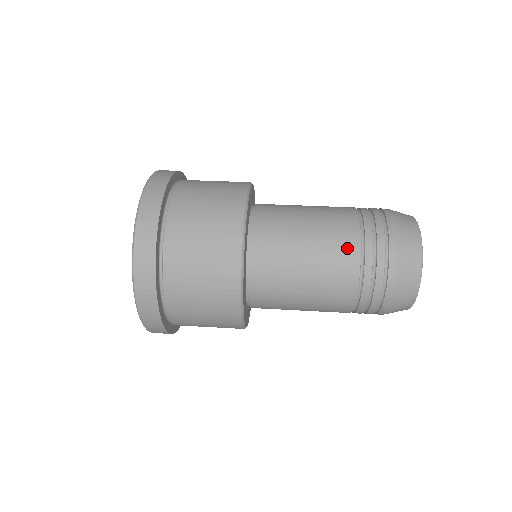
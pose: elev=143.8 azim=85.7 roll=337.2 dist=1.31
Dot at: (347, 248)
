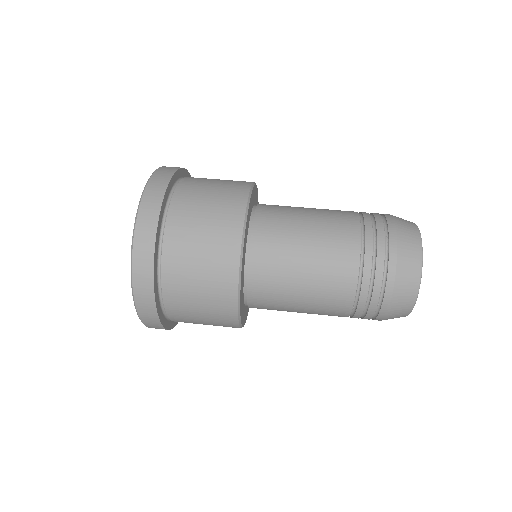
Dot at: (347, 251)
